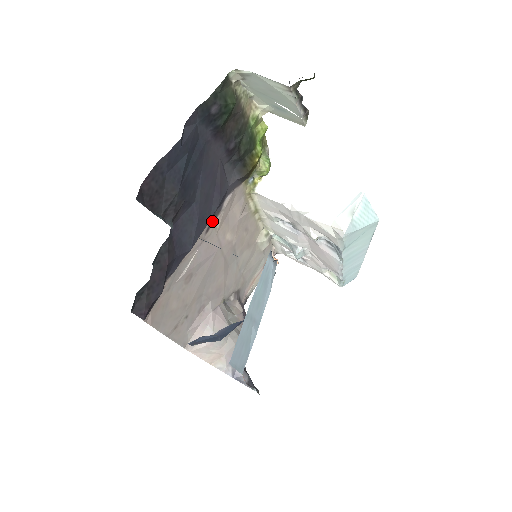
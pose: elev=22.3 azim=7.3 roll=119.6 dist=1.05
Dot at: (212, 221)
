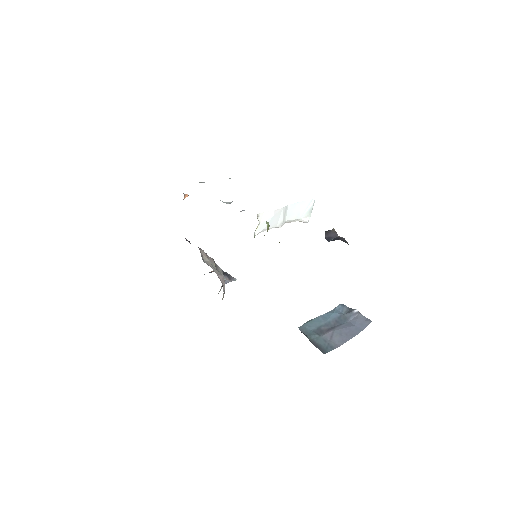
Dot at: occluded
